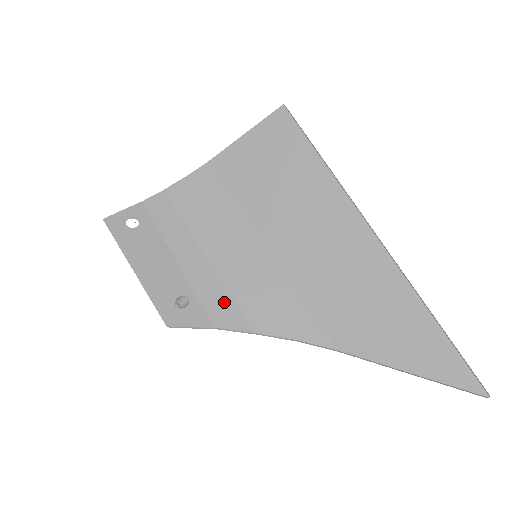
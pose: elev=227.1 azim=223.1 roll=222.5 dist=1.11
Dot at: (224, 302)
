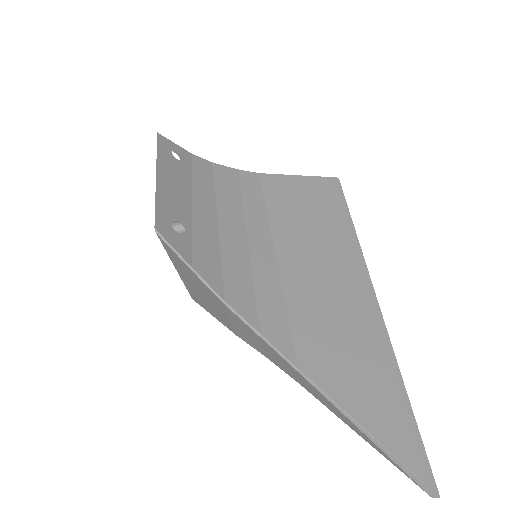
Dot at: (213, 259)
